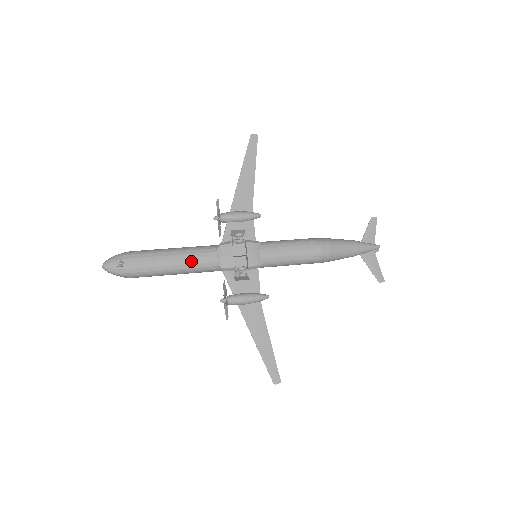
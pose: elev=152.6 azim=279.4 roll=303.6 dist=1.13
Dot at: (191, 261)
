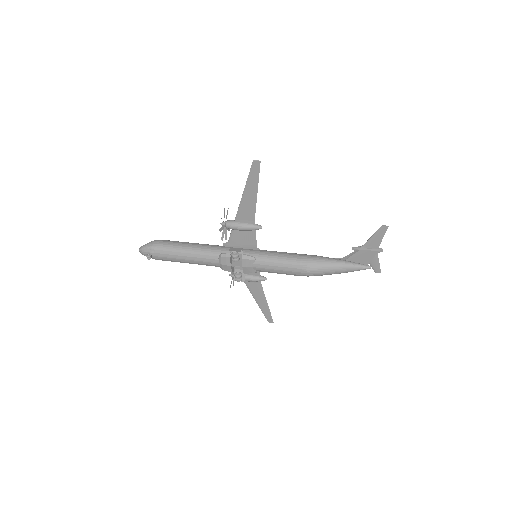
Dot at: (200, 262)
